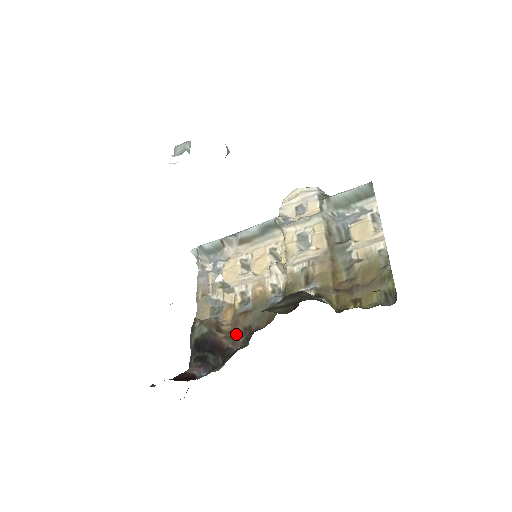
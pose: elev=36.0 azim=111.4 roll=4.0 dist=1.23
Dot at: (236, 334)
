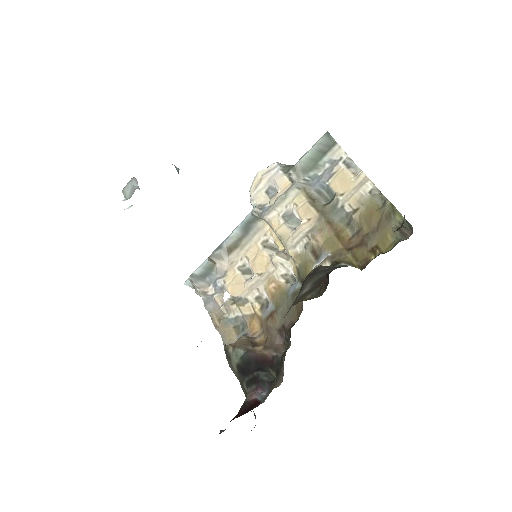
Dot at: (273, 340)
